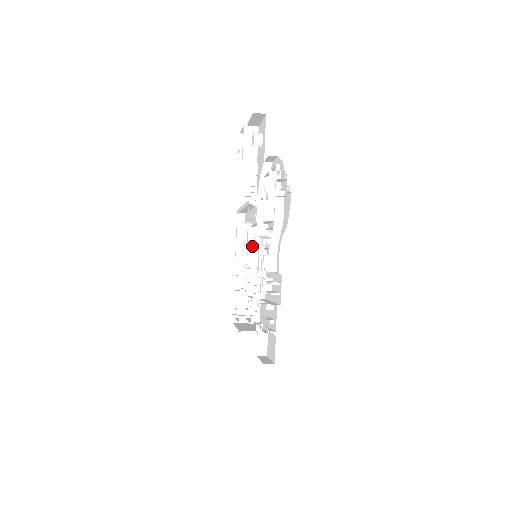
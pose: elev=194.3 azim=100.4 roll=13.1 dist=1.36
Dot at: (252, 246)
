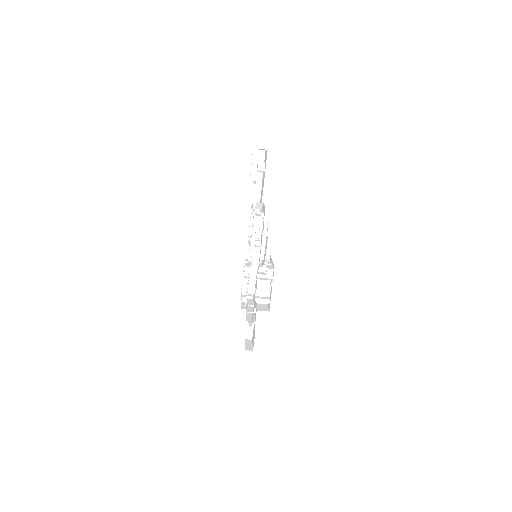
Dot at: occluded
